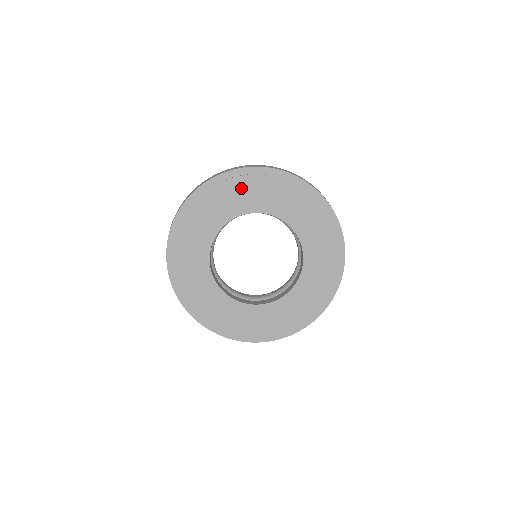
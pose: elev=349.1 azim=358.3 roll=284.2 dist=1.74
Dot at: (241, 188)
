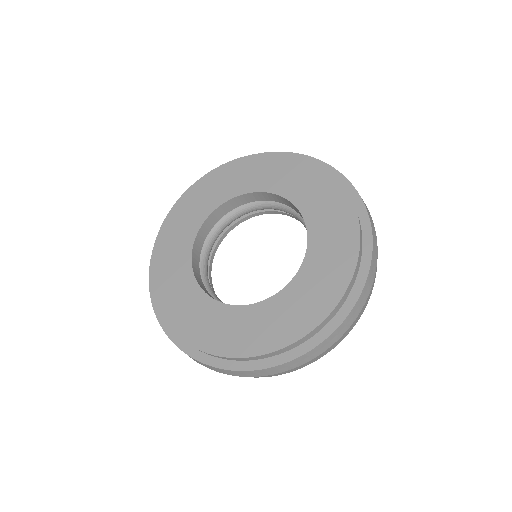
Dot at: (301, 171)
